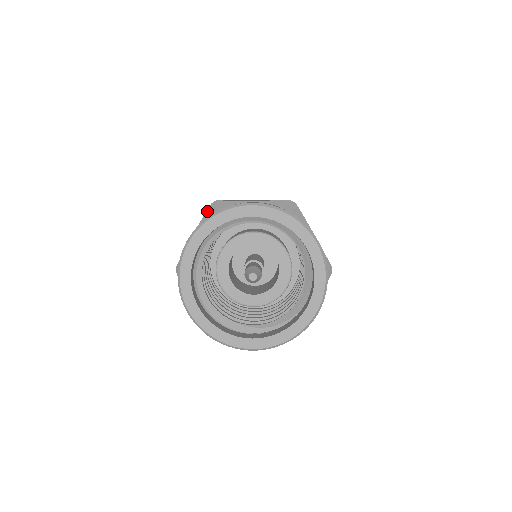
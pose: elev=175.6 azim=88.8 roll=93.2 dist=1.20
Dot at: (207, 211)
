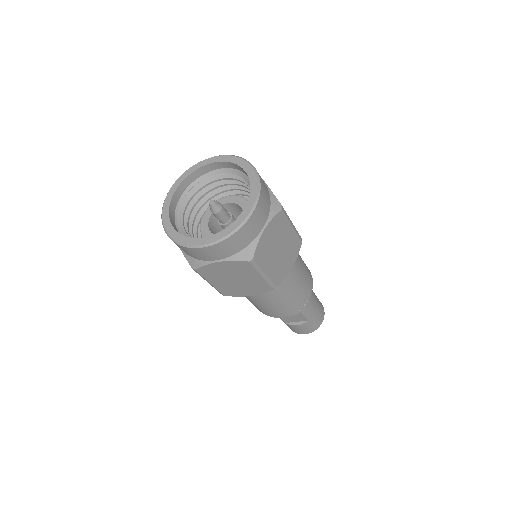
Dot at: occluded
